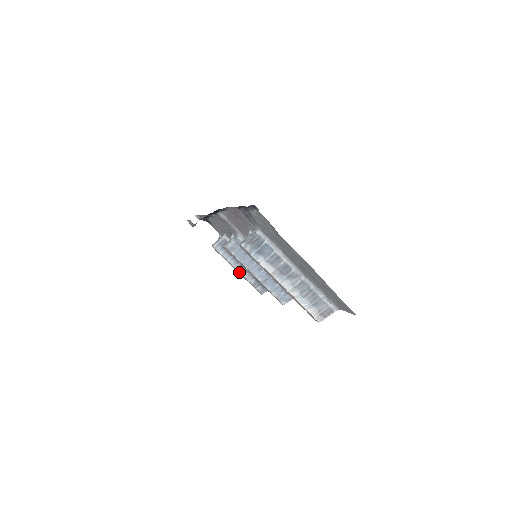
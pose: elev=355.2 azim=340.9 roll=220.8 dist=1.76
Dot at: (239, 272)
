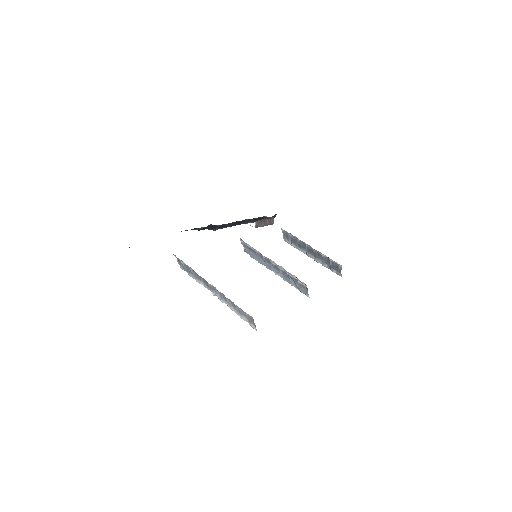
Dot at: occluded
